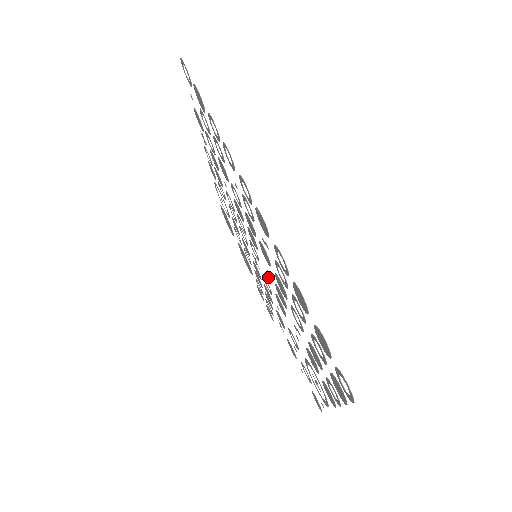
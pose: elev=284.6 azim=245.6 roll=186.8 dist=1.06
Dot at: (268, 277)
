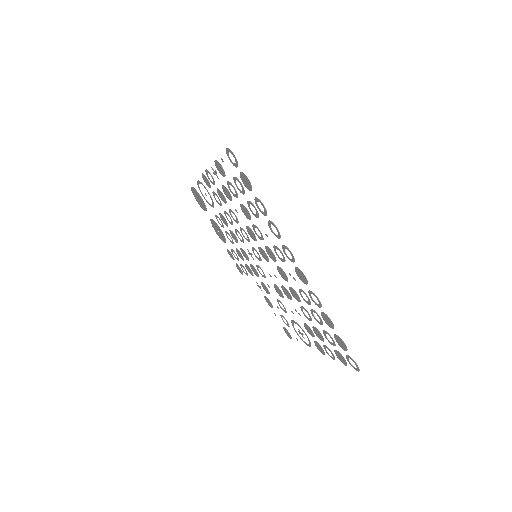
Dot at: (270, 275)
